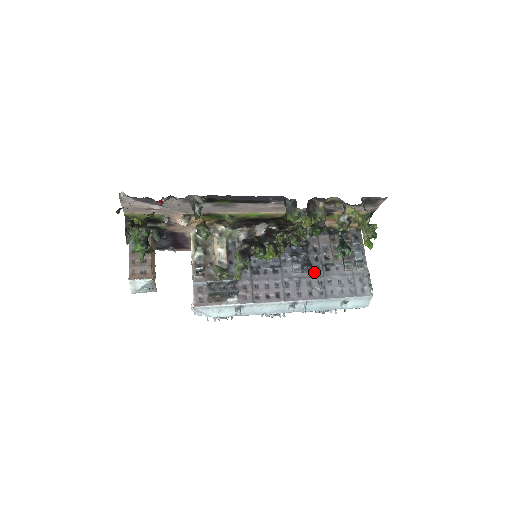
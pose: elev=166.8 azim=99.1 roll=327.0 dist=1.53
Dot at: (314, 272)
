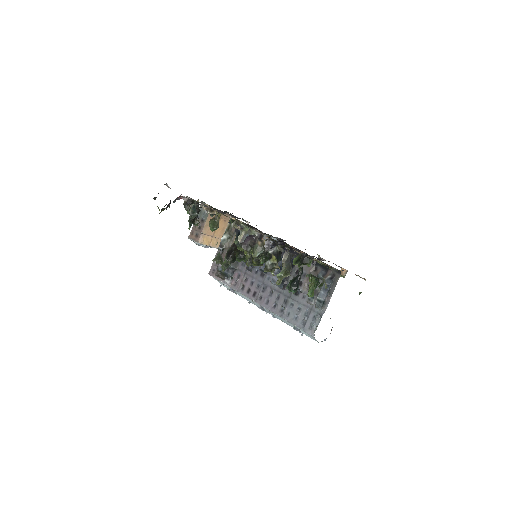
Dot at: (286, 290)
